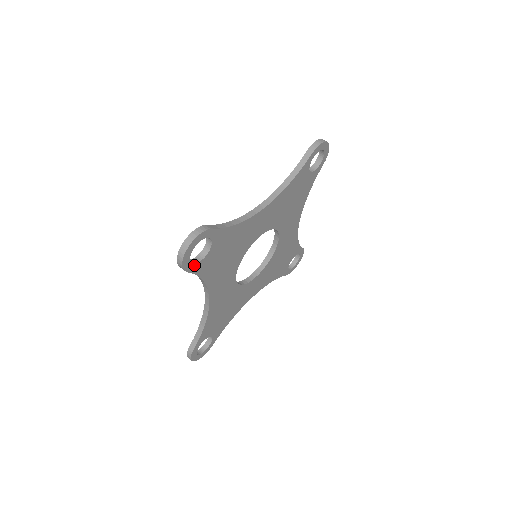
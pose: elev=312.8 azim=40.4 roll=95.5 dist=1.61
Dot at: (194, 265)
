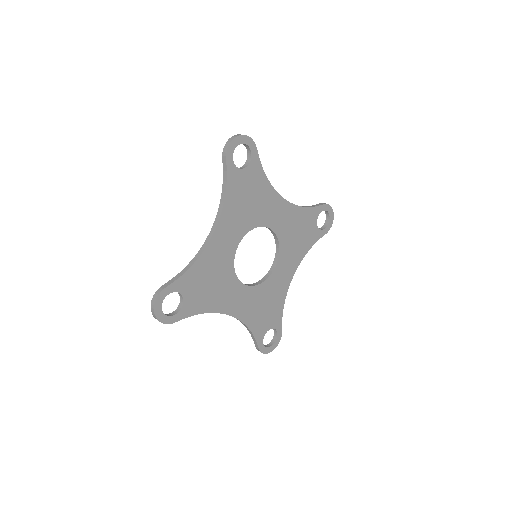
Dot at: (178, 314)
